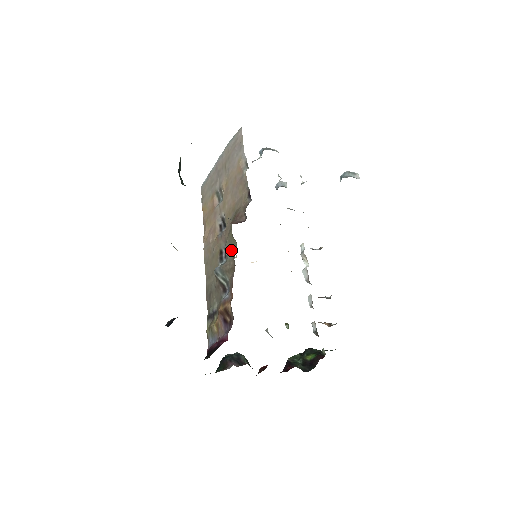
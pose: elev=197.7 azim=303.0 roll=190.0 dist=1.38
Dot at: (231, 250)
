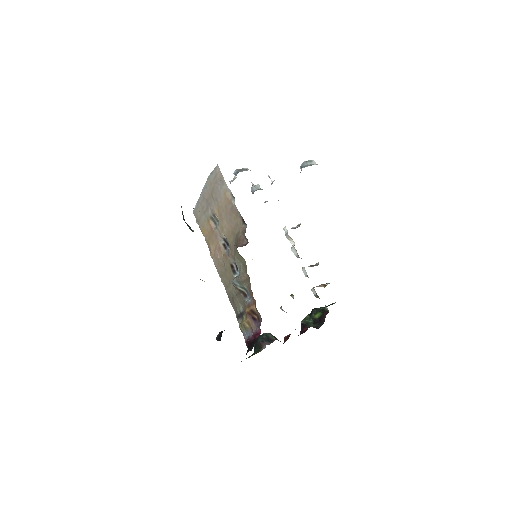
Dot at: (241, 265)
